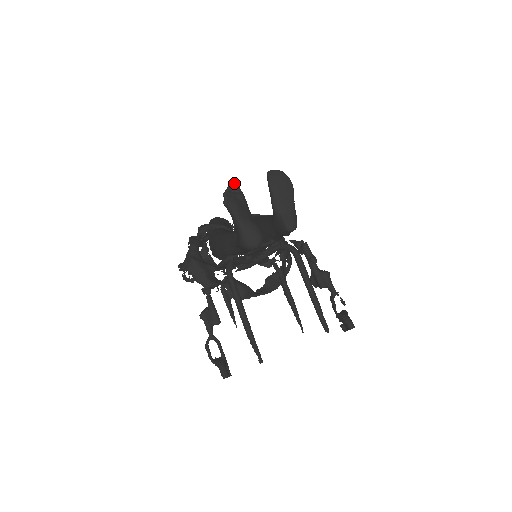
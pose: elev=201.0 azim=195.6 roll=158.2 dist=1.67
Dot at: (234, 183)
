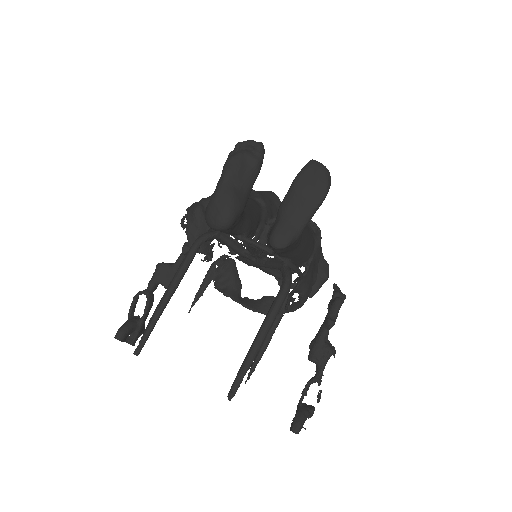
Dot at: (261, 142)
